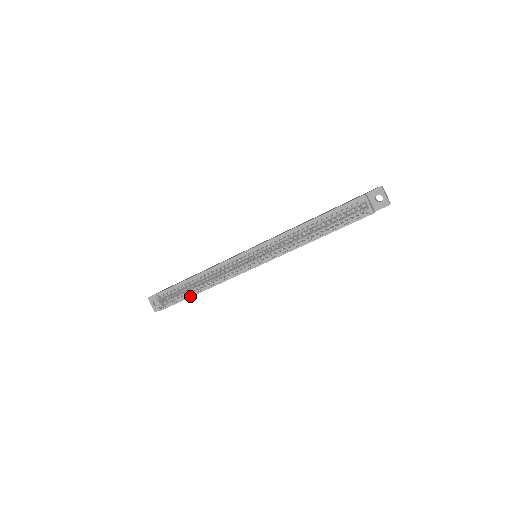
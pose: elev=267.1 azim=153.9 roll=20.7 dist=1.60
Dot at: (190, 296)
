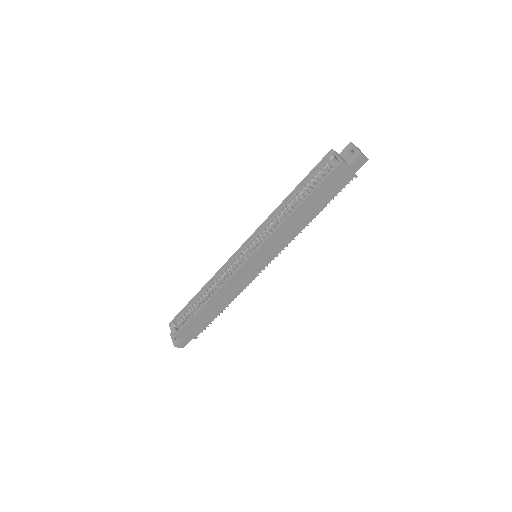
Dot at: (198, 311)
